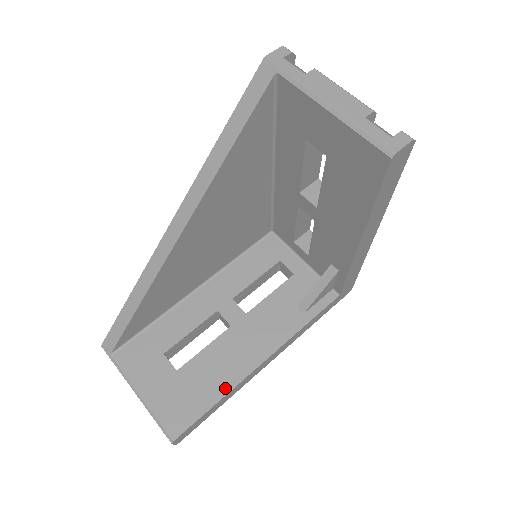
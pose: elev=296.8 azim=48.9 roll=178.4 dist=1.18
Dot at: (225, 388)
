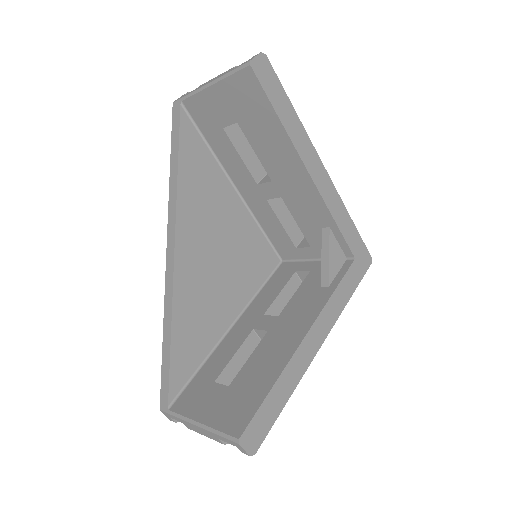
Dot at: (276, 372)
